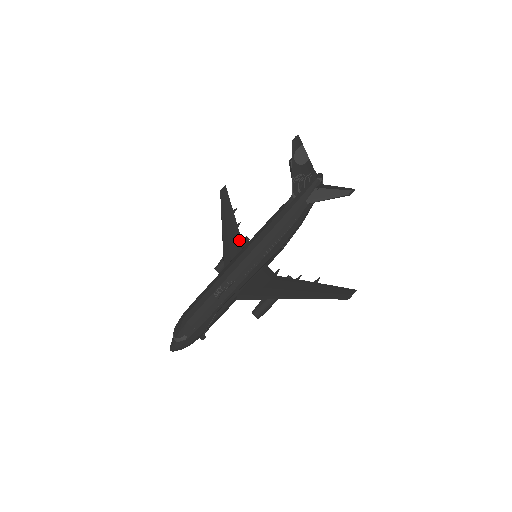
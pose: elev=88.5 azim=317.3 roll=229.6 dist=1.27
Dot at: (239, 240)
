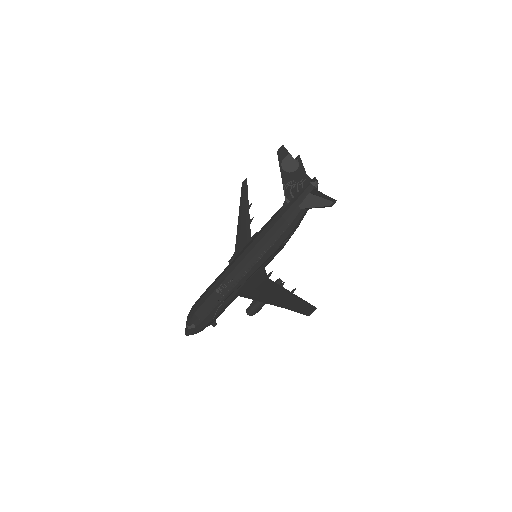
Dot at: (248, 237)
